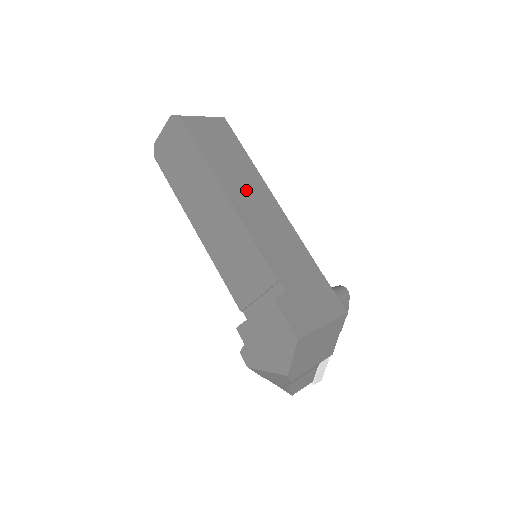
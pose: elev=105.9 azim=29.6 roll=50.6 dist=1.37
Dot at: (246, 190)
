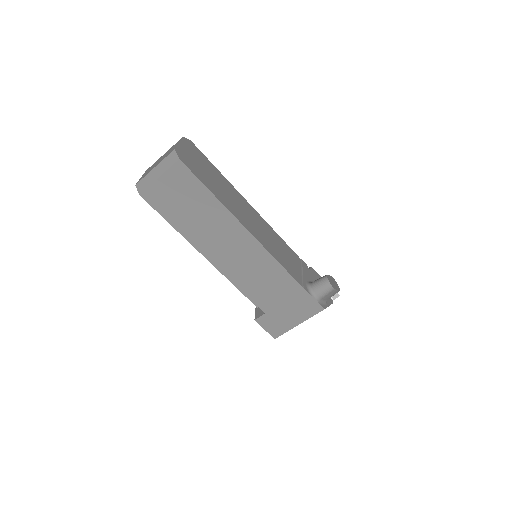
Dot at: (219, 241)
